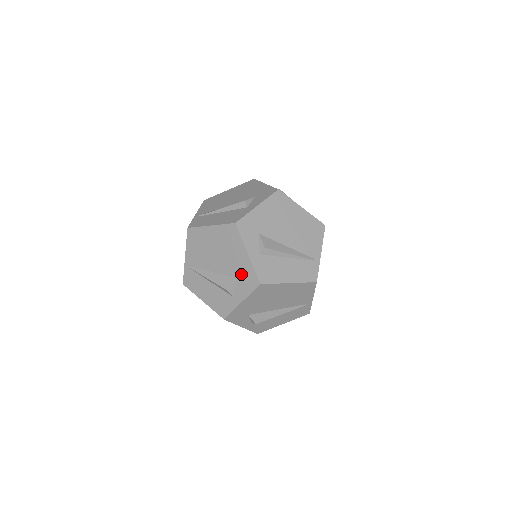
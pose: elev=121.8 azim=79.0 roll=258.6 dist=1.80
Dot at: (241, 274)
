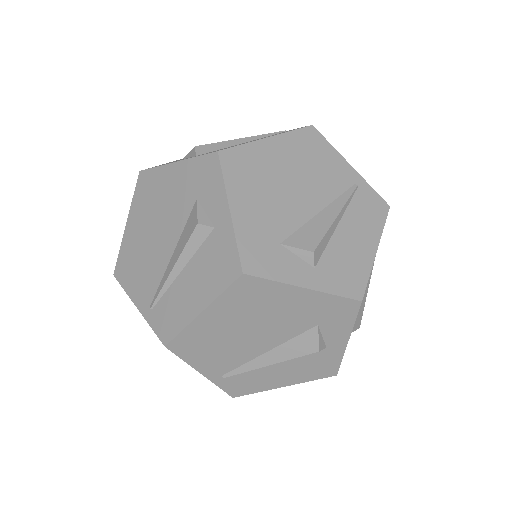
Dot at: (318, 317)
